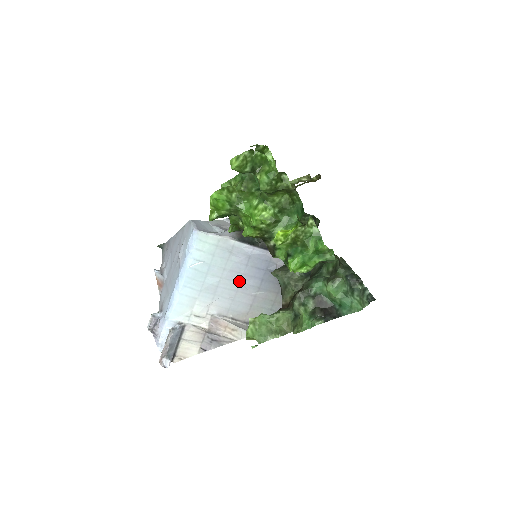
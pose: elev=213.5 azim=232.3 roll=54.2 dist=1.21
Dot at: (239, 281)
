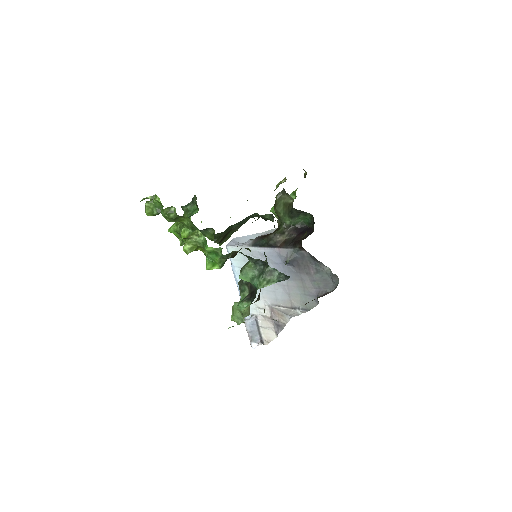
Dot at: occluded
